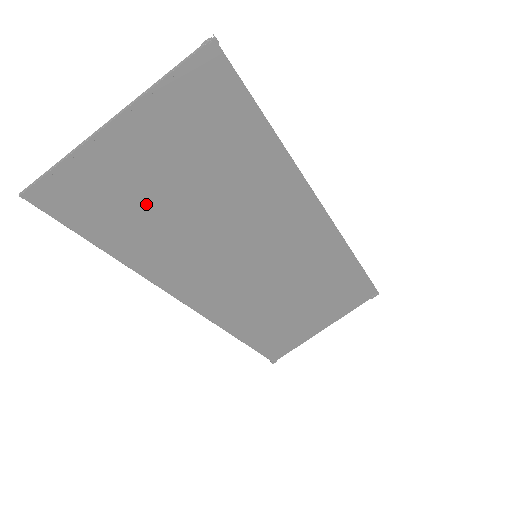
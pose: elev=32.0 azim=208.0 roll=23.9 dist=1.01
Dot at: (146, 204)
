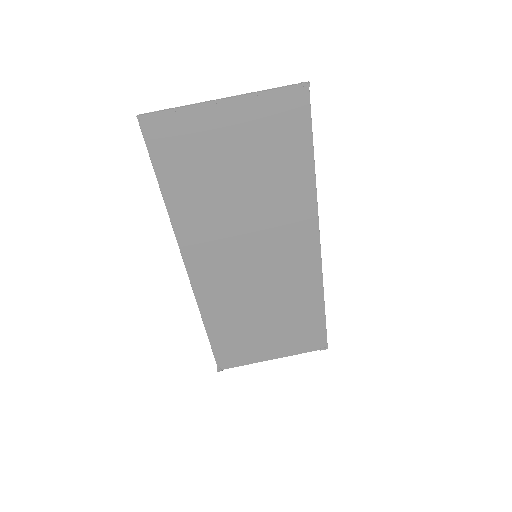
Dot at: (208, 169)
